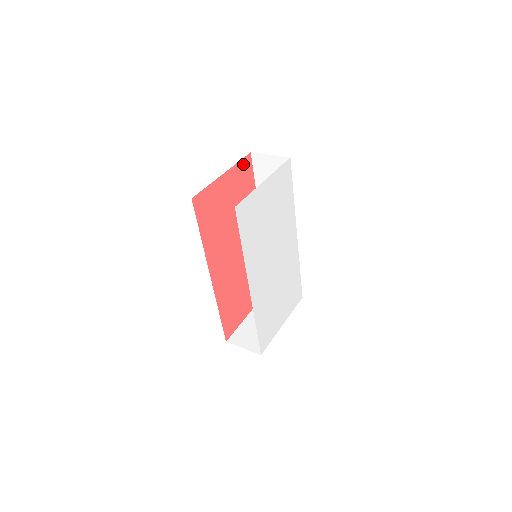
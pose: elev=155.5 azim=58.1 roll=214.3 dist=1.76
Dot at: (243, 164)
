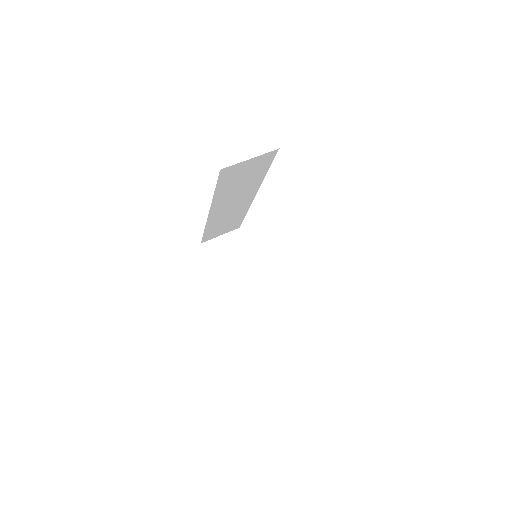
Dot at: occluded
